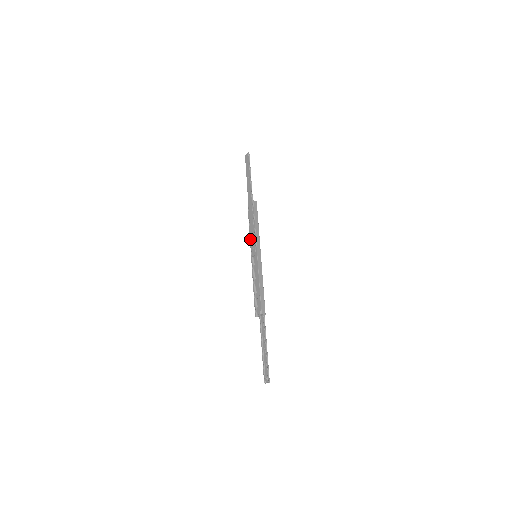
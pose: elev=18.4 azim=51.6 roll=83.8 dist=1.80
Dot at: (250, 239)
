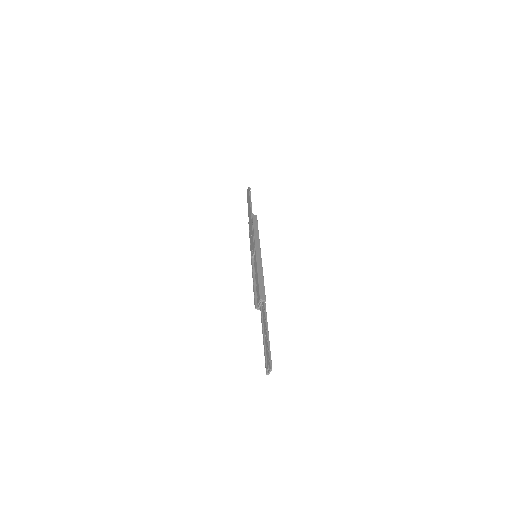
Dot at: (250, 246)
